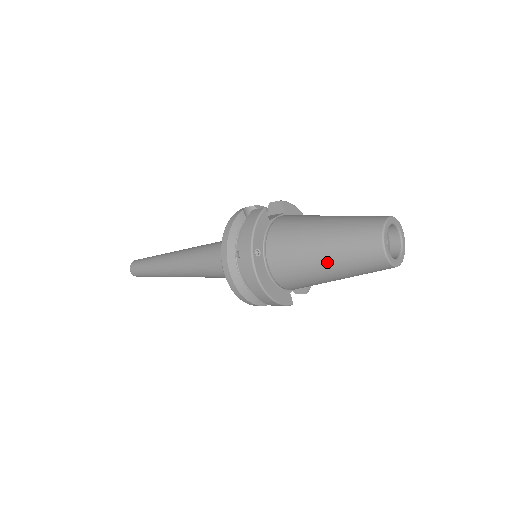
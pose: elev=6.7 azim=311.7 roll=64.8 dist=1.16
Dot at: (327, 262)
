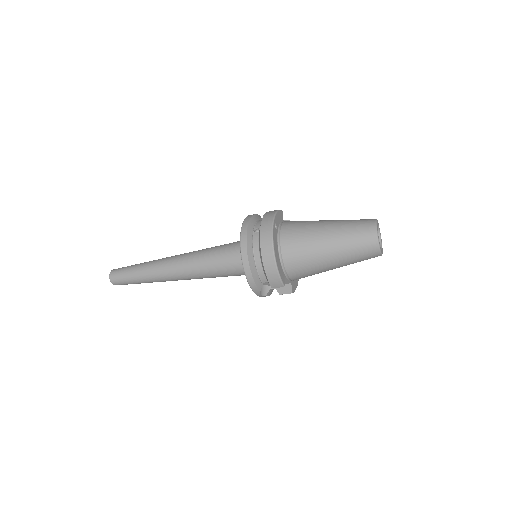
Dot at: (331, 237)
